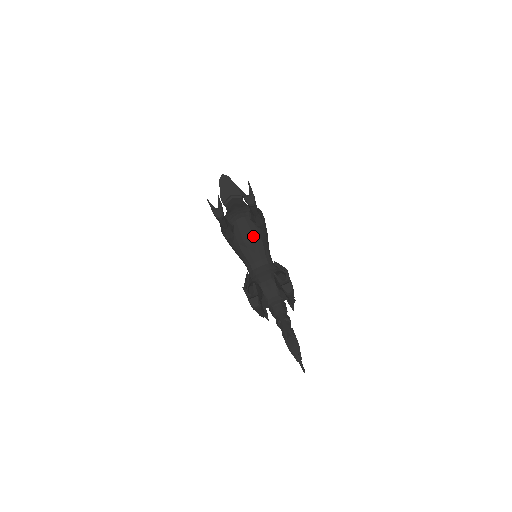
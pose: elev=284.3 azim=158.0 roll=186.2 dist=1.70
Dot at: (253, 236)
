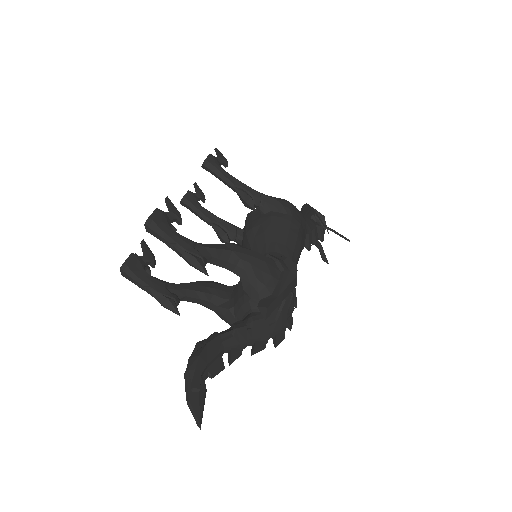
Dot at: (252, 227)
